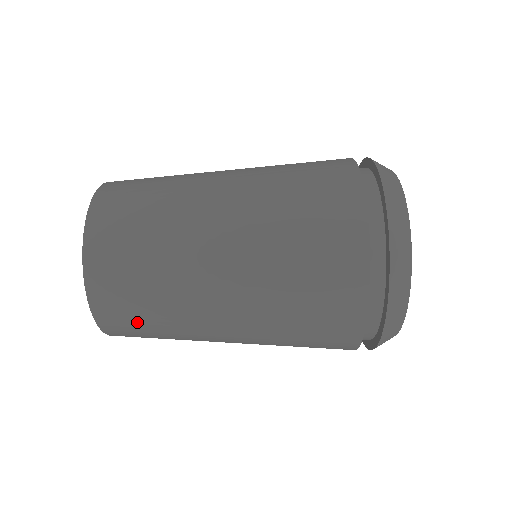
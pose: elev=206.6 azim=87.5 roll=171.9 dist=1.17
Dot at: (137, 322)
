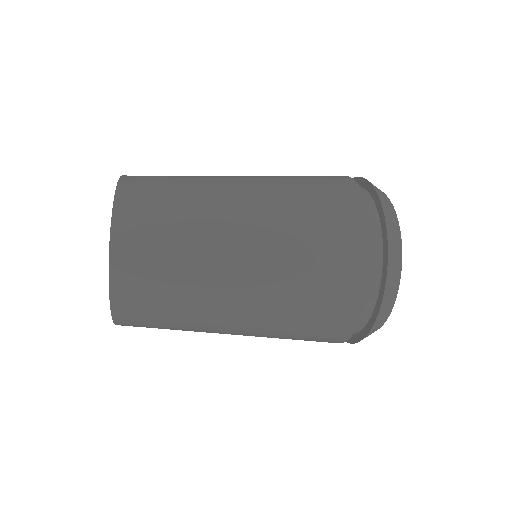
Dot at: (154, 285)
